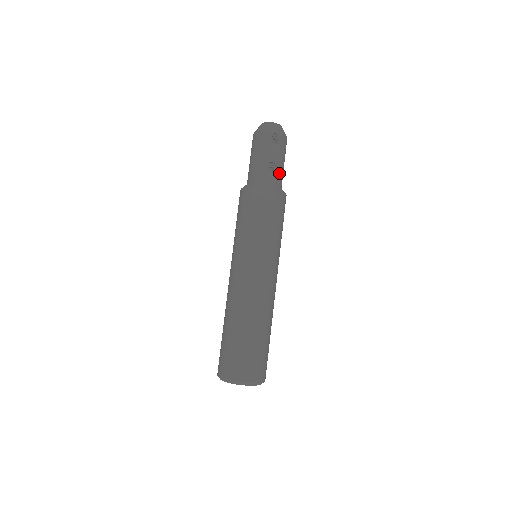
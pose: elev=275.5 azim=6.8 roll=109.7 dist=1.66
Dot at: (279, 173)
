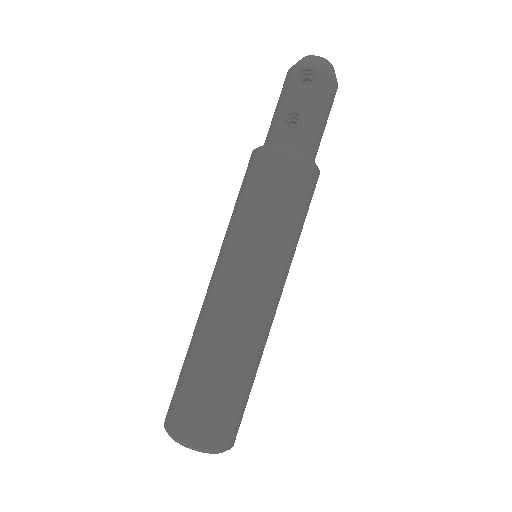
Dot at: (304, 130)
